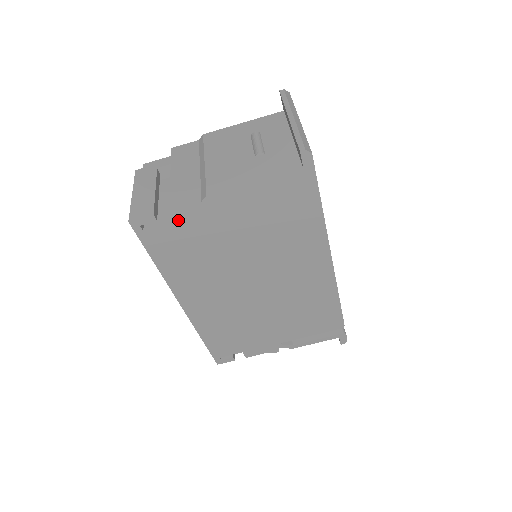
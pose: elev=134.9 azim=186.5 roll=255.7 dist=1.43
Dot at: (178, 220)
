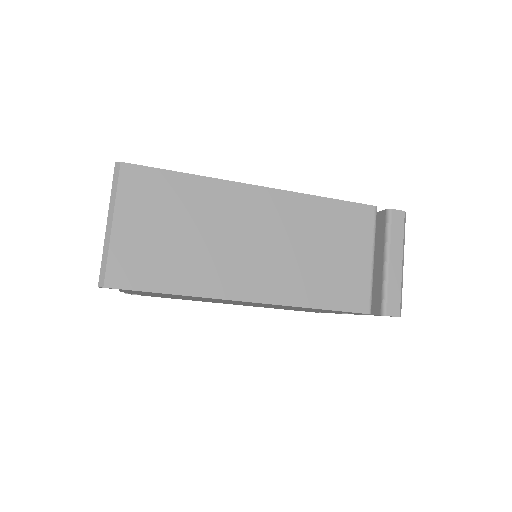
Dot at: occluded
